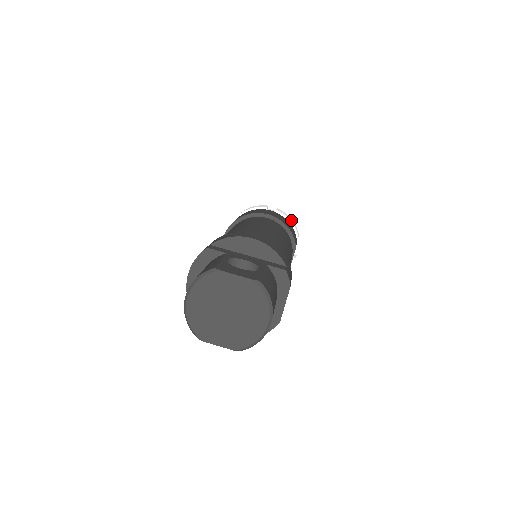
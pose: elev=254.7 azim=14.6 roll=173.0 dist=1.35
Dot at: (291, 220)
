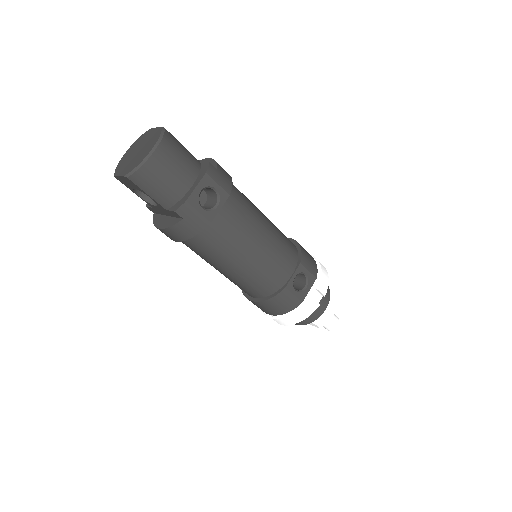
Dot at: (323, 266)
